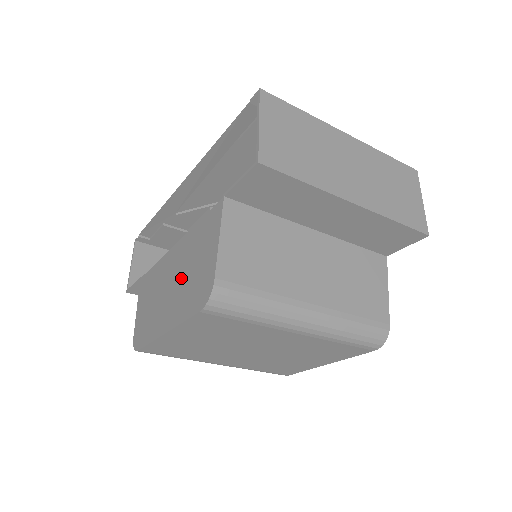
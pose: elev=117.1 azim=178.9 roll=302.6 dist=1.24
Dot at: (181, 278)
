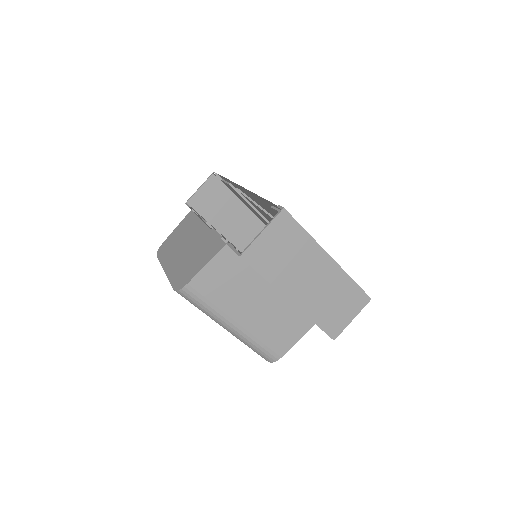
Dot at: (189, 253)
